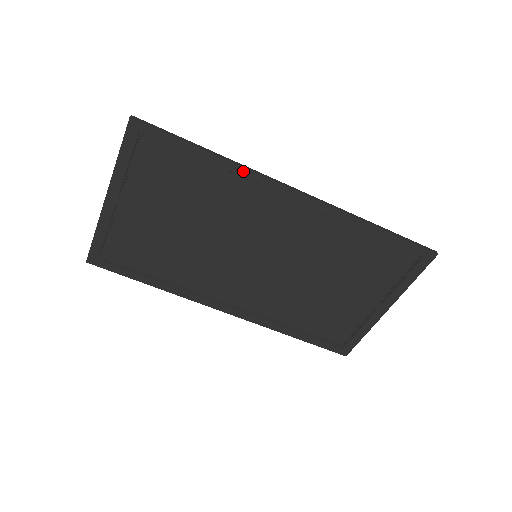
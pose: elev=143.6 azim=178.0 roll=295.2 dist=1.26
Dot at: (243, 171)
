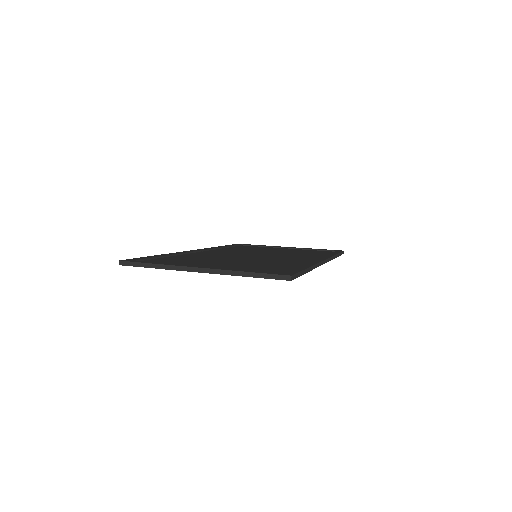
Dot at: occluded
